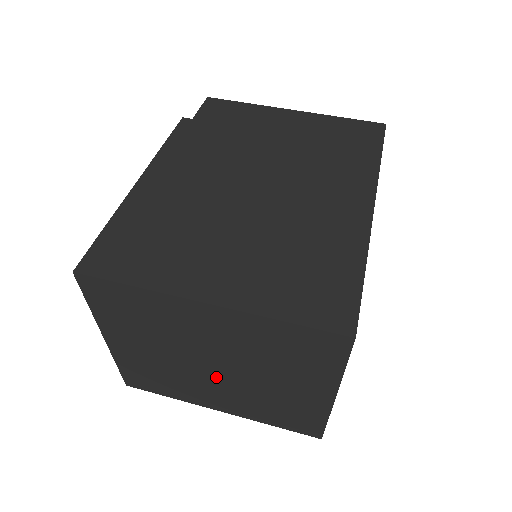
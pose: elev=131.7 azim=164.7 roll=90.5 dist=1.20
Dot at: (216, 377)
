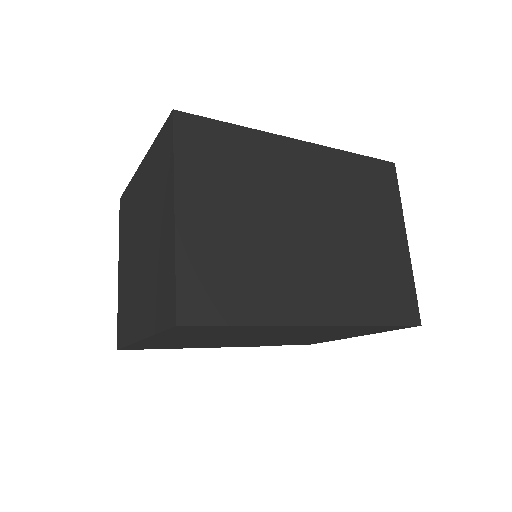
Dot at: (141, 264)
